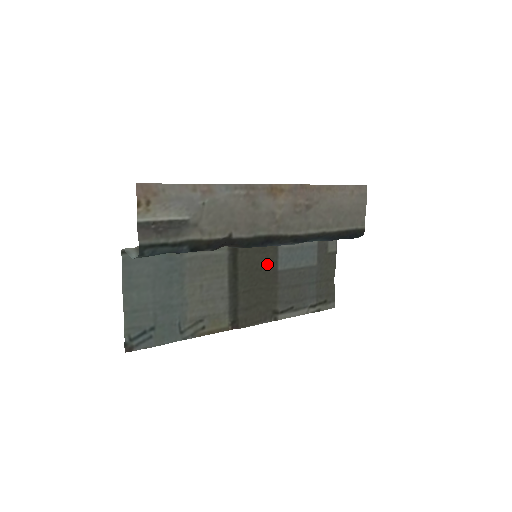
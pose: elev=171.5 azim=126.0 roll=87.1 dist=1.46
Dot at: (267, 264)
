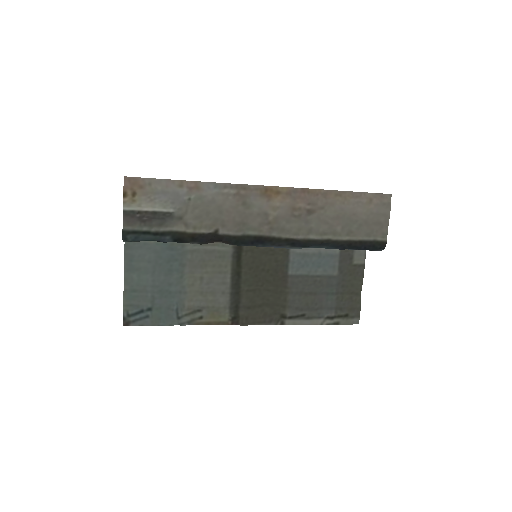
Dot at: (275, 267)
